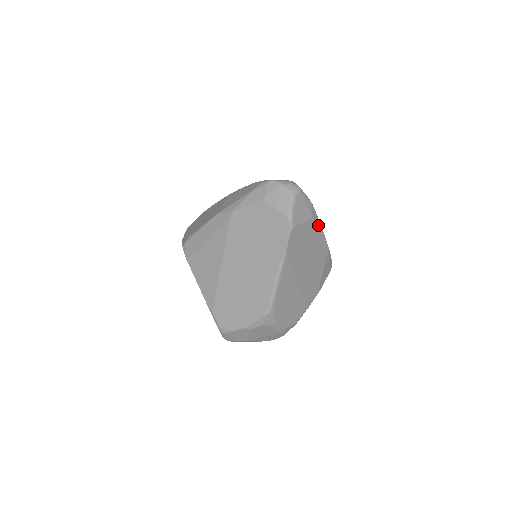
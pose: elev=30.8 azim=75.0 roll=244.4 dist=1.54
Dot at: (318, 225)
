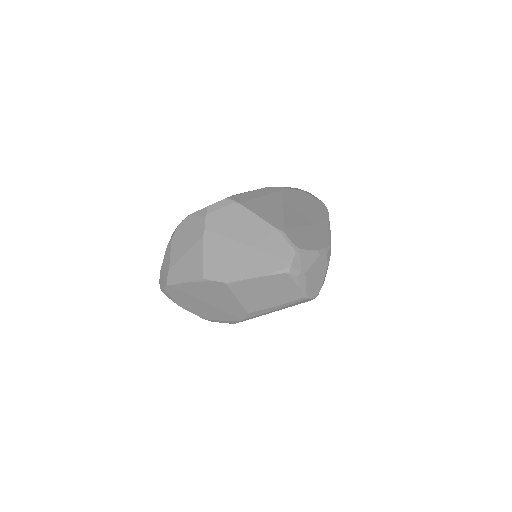
Dot at: occluded
